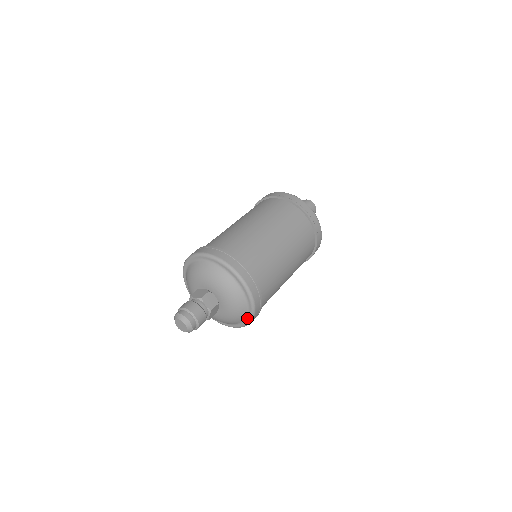
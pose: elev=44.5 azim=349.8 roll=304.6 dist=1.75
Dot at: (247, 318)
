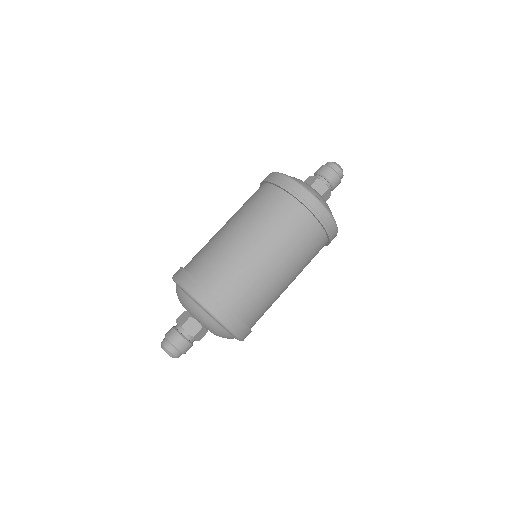
Dot at: occluded
